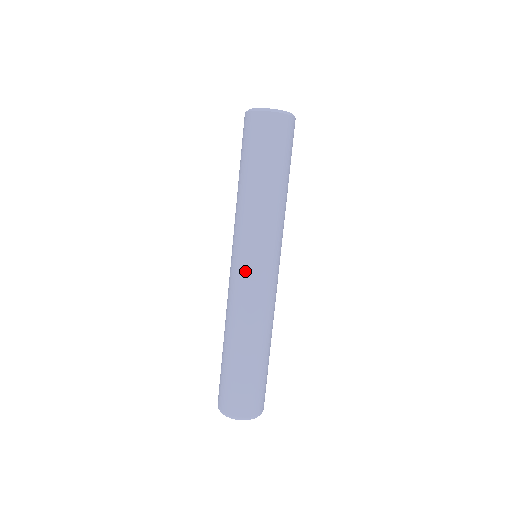
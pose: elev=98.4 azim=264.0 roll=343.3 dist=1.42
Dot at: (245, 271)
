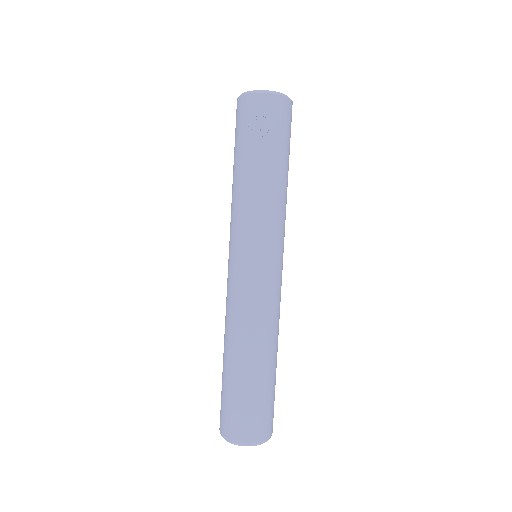
Dot at: (242, 271)
